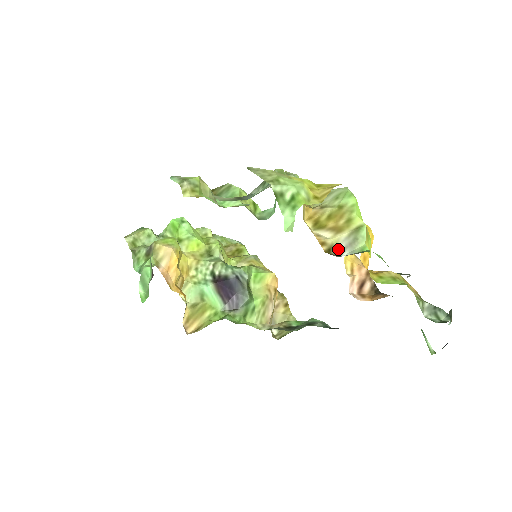
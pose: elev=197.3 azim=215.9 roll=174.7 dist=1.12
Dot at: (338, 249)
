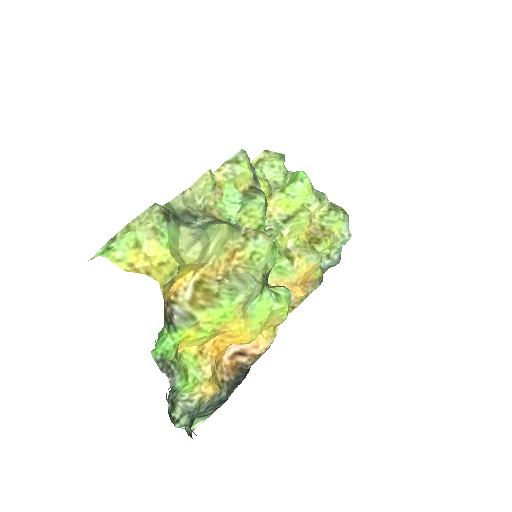
Dot at: (177, 309)
